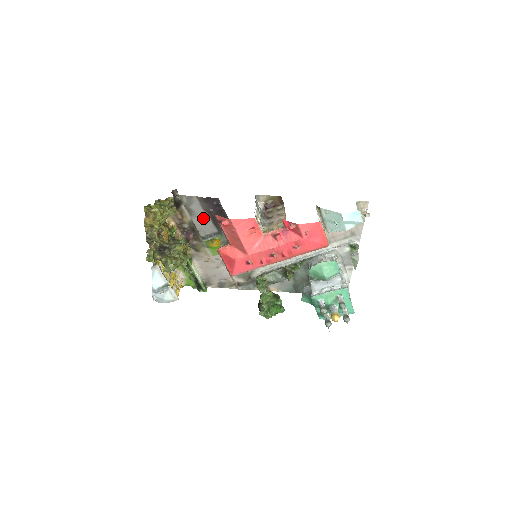
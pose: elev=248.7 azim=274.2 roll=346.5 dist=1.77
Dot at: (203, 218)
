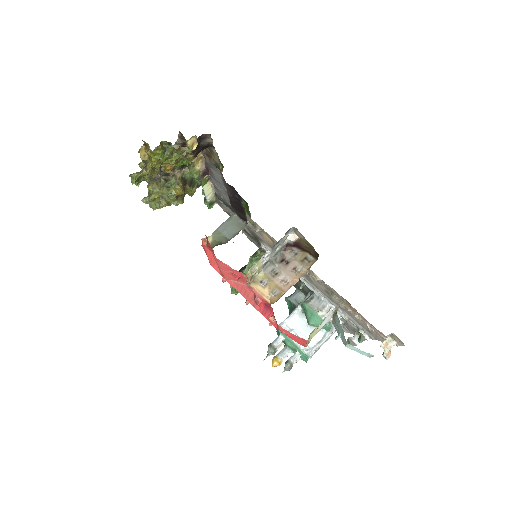
Dot at: (222, 187)
